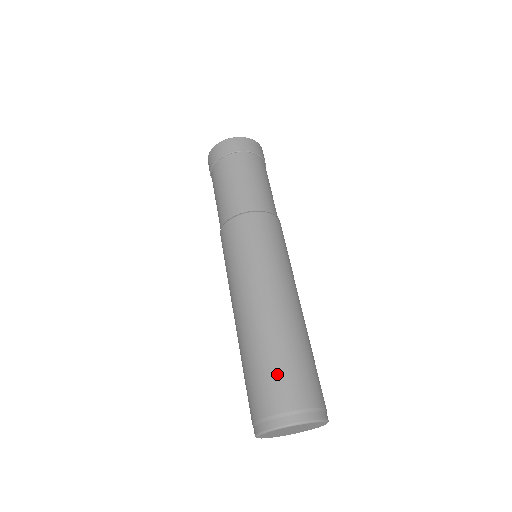
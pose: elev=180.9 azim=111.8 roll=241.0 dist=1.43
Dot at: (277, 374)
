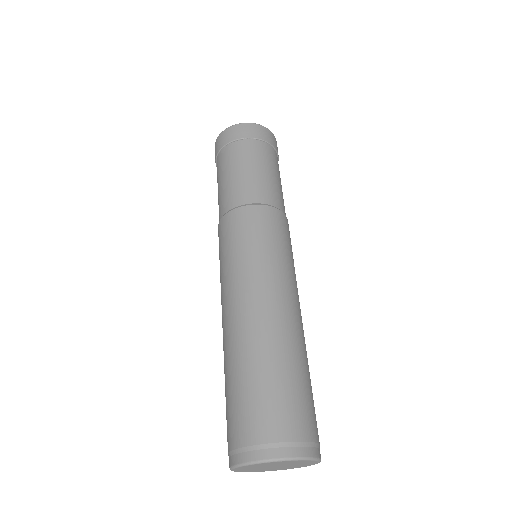
Dot at: (239, 400)
